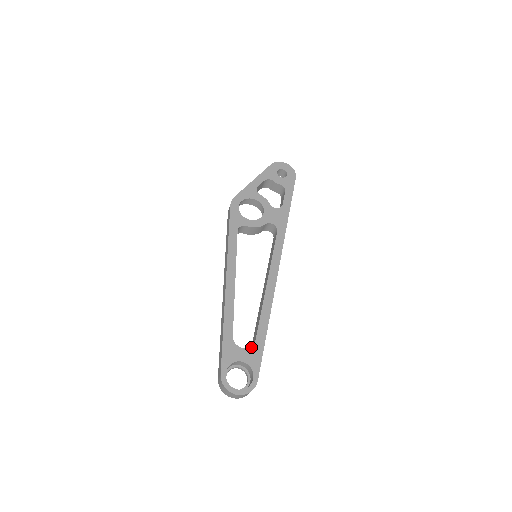
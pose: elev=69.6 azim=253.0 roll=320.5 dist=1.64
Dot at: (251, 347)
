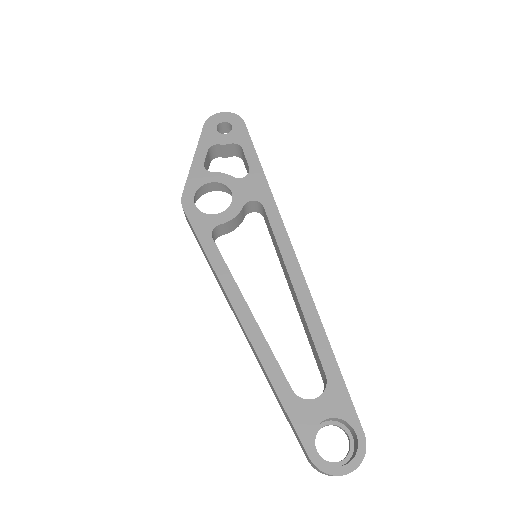
Dot at: (326, 390)
